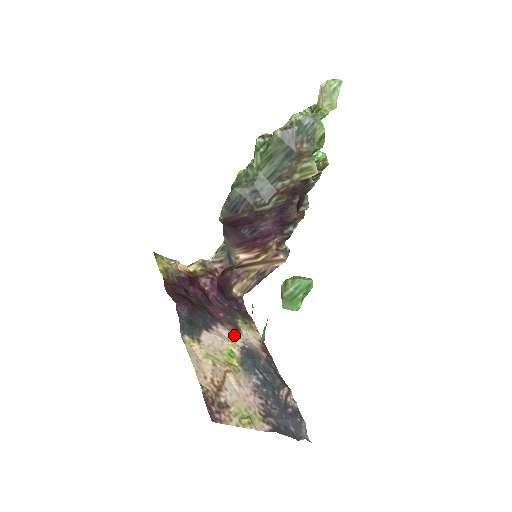
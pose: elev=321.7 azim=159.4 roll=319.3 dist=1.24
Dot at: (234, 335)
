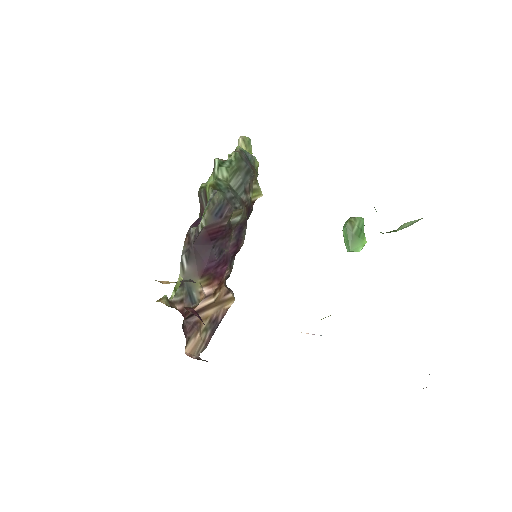
Dot at: occluded
